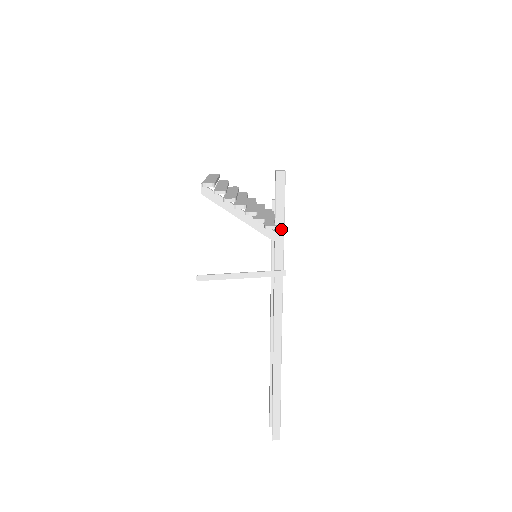
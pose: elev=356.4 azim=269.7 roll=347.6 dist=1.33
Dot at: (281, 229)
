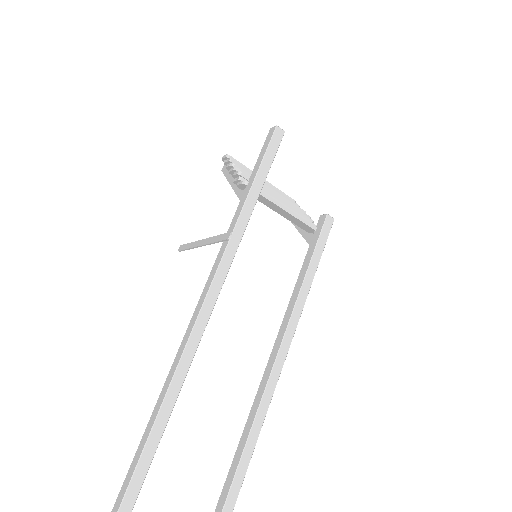
Dot at: (250, 186)
